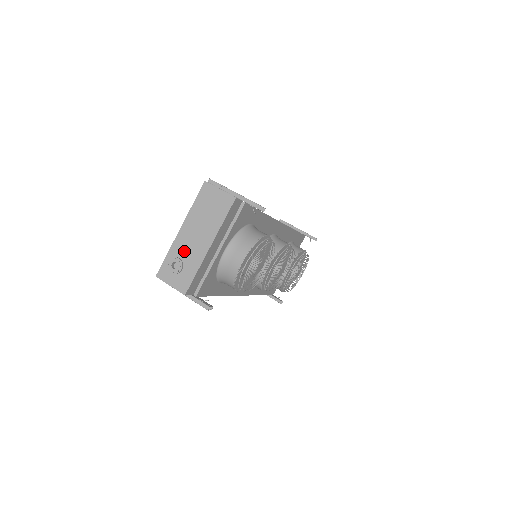
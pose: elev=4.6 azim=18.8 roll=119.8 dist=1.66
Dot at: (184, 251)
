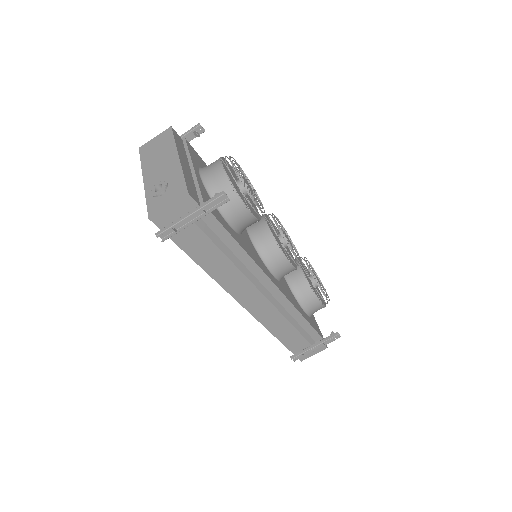
Dot at: occluded
